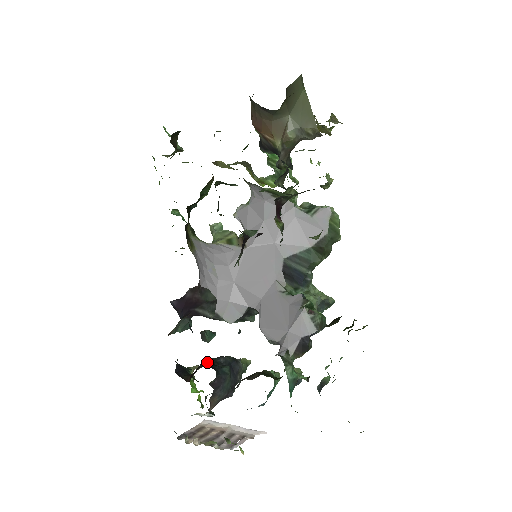
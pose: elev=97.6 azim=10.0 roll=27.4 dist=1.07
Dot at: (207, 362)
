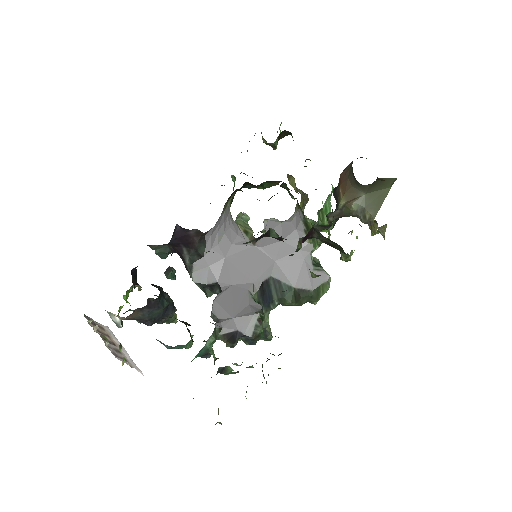
Dot at: (157, 286)
